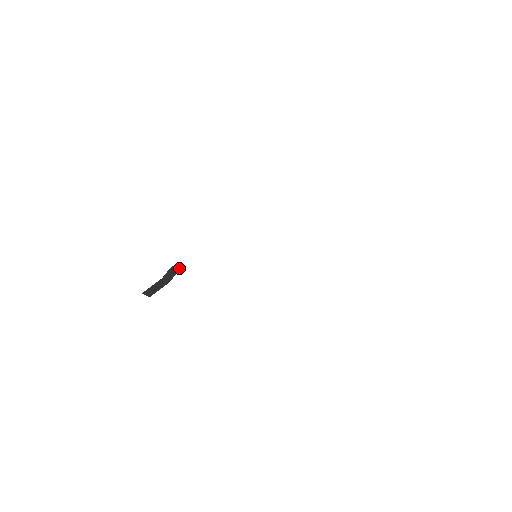
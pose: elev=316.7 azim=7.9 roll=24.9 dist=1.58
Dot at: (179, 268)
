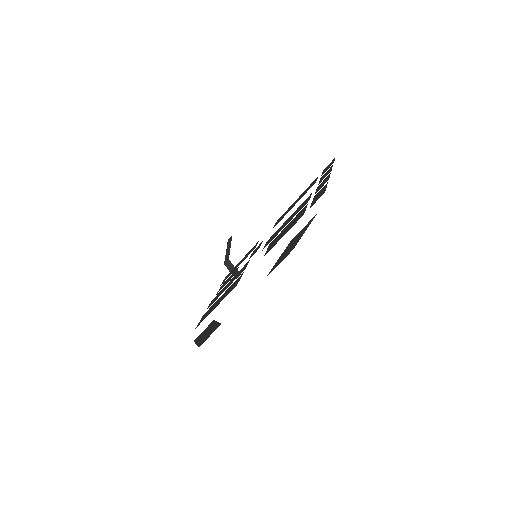
Dot at: (228, 260)
